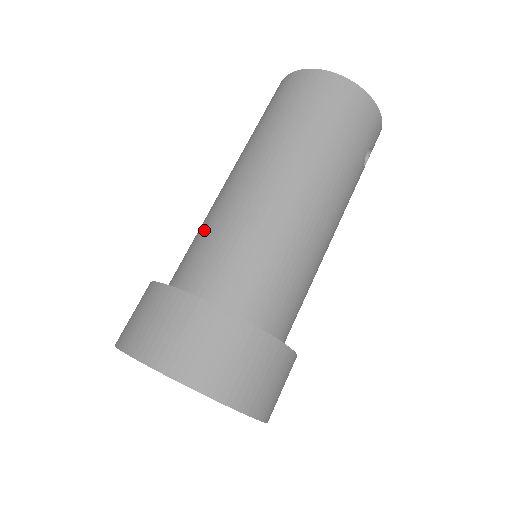
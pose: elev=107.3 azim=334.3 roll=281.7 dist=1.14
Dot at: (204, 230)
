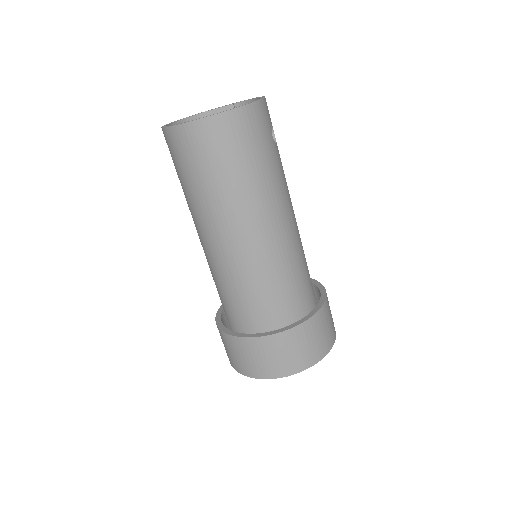
Dot at: (222, 285)
